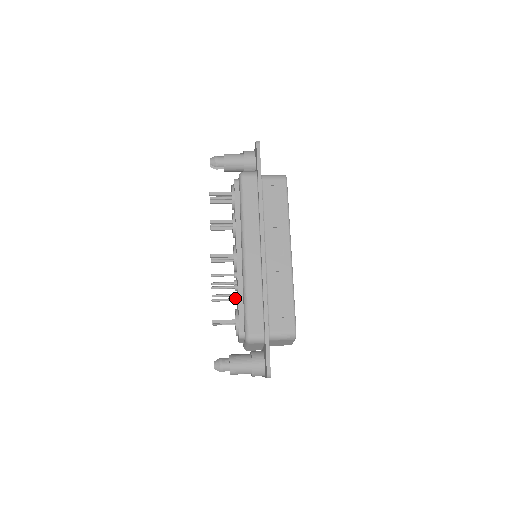
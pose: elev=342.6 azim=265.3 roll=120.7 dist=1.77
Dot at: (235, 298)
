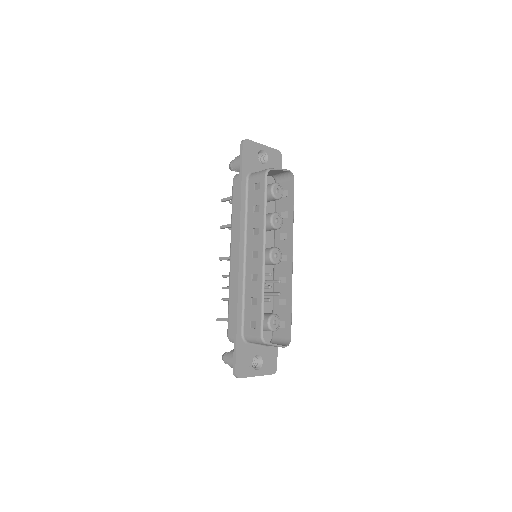
Dot at: occluded
